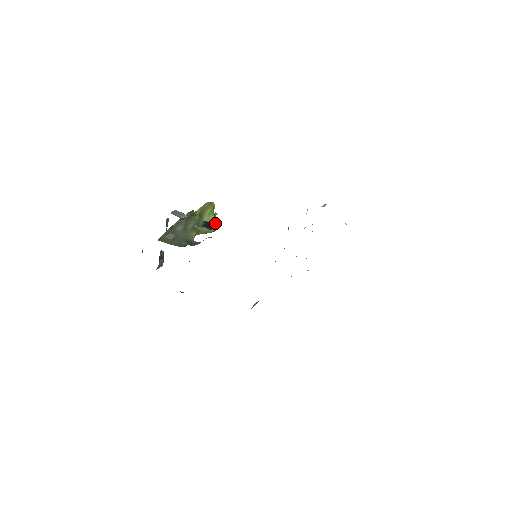
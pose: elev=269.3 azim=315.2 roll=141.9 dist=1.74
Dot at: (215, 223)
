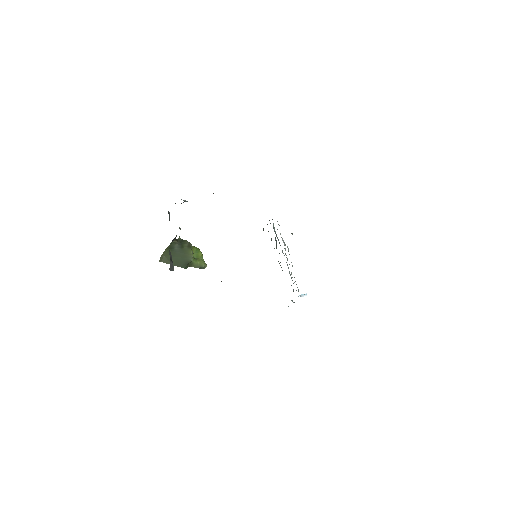
Dot at: occluded
